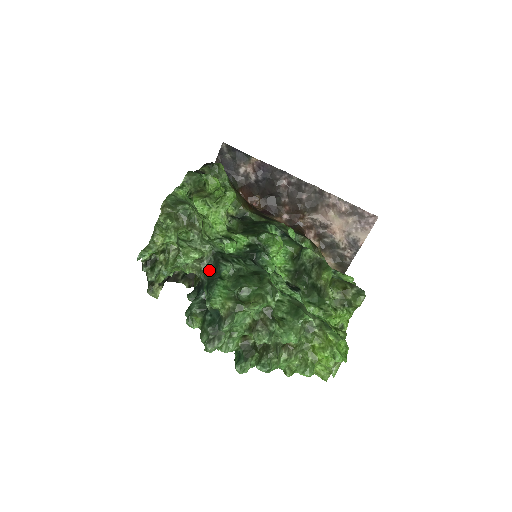
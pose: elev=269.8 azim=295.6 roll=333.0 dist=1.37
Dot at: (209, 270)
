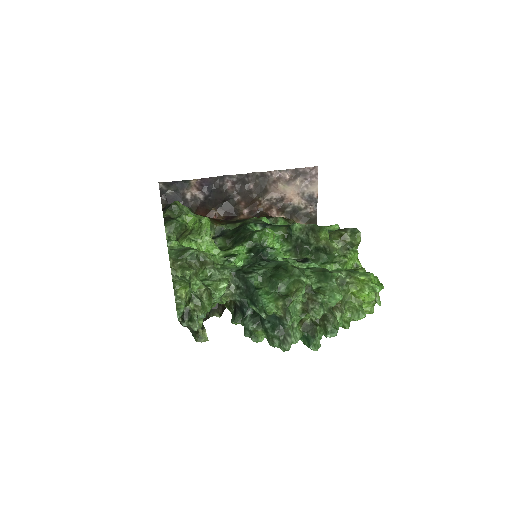
Dot at: (241, 289)
